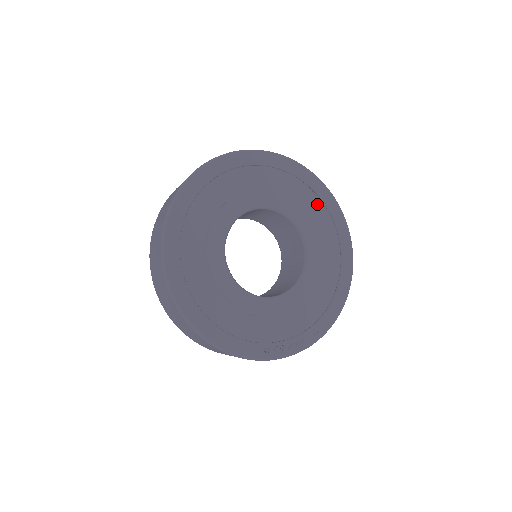
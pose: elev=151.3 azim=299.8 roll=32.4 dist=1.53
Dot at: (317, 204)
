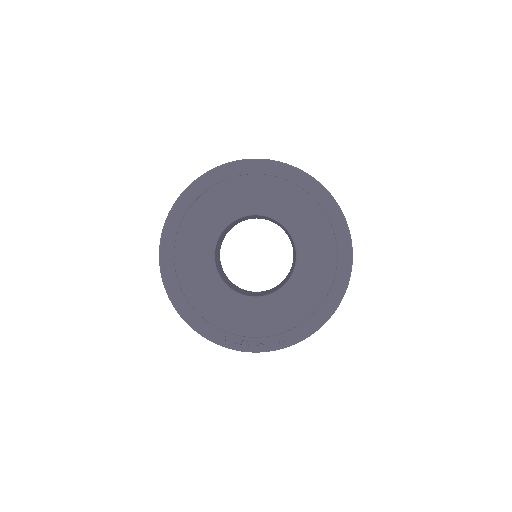
Dot at: (324, 223)
